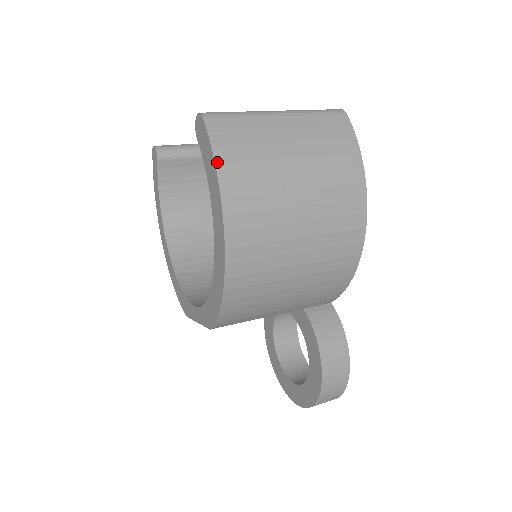
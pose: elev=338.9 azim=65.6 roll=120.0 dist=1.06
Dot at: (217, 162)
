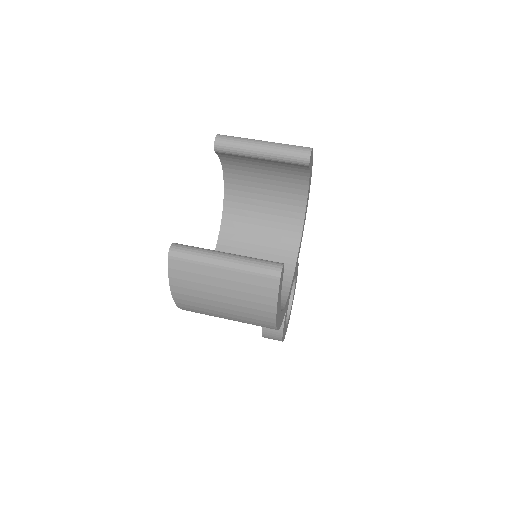
Dot at: (171, 284)
